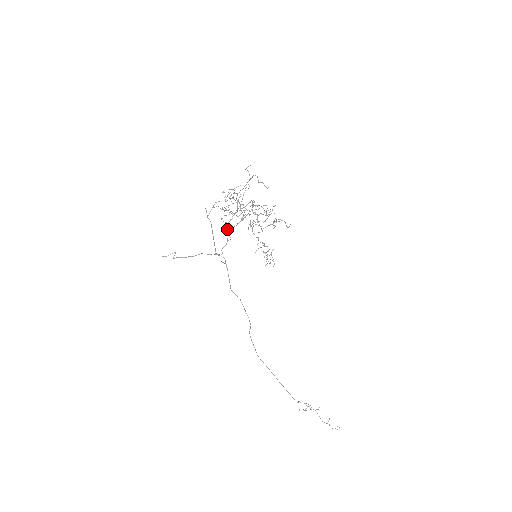
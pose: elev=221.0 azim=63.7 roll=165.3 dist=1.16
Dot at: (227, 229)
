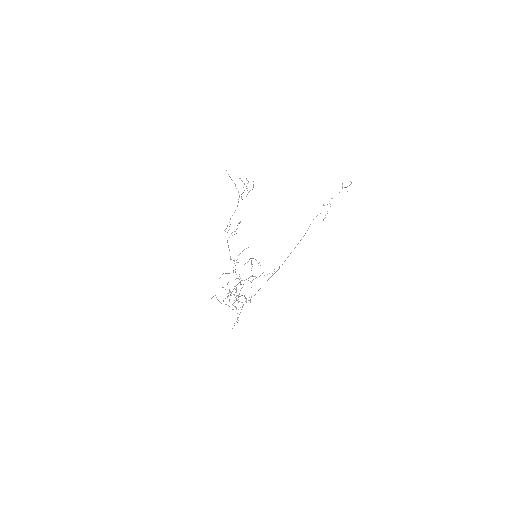
Dot at: occluded
